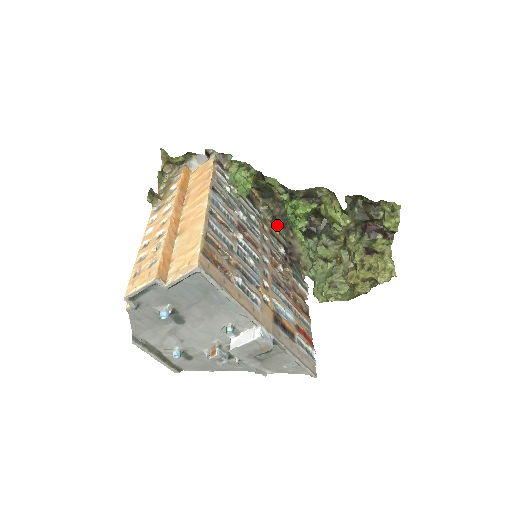
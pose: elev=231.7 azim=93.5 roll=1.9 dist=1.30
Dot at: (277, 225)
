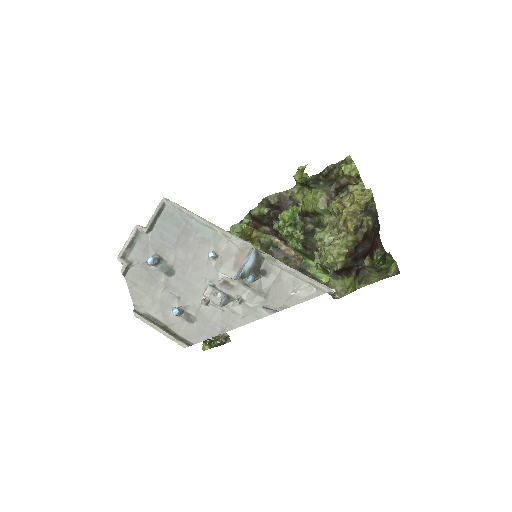
Dot at: occluded
